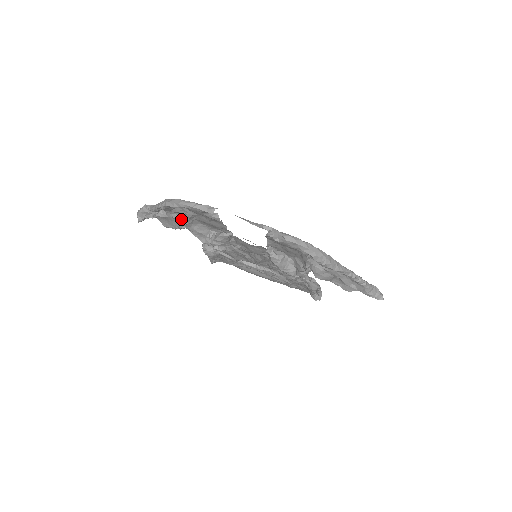
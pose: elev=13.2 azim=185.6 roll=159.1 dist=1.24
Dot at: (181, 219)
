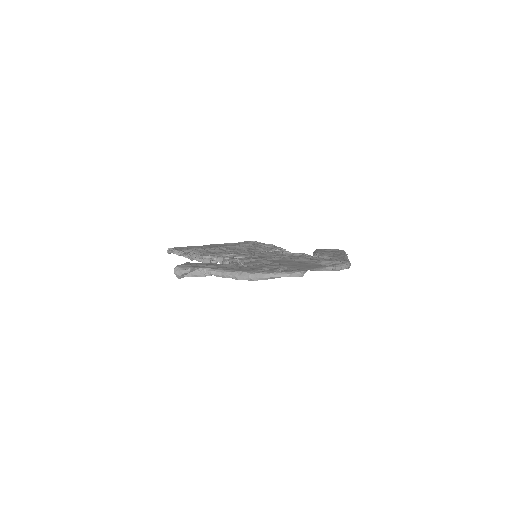
Dot at: occluded
